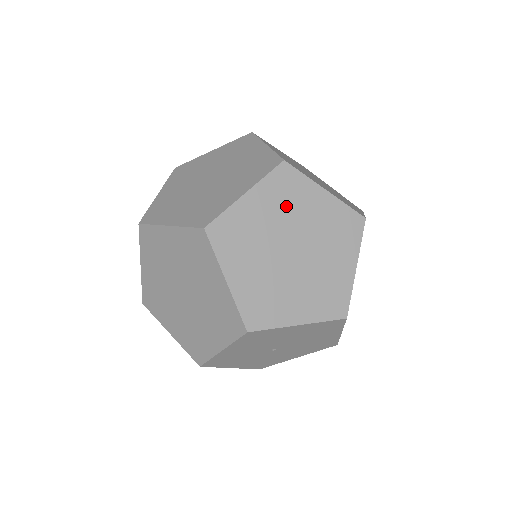
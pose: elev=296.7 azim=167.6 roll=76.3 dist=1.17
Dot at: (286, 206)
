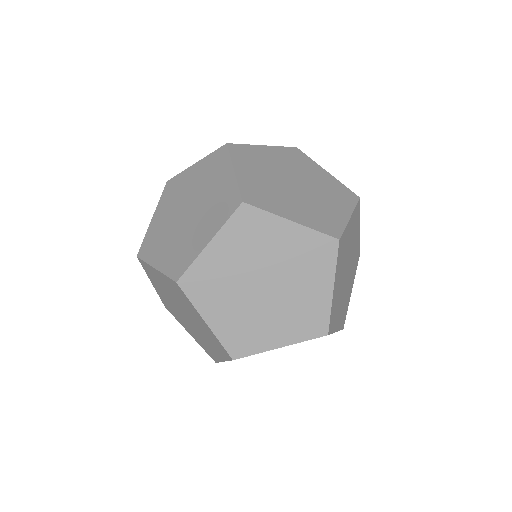
Dot at: (252, 246)
